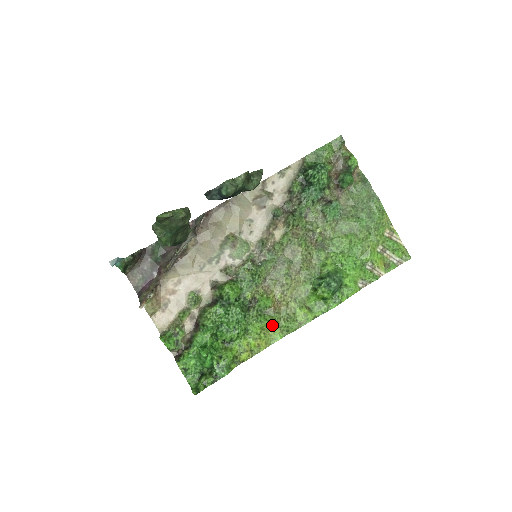
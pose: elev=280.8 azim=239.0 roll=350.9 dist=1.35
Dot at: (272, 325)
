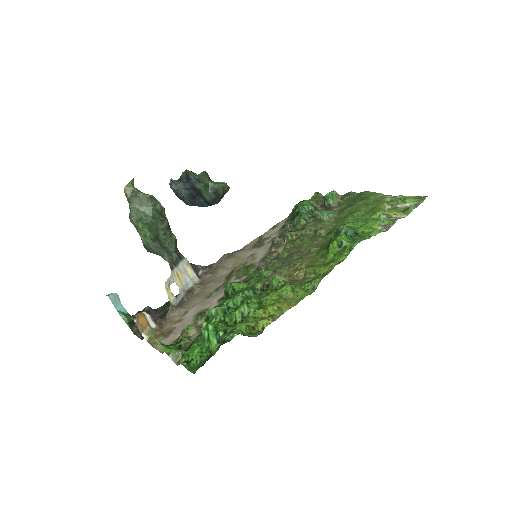
Dot at: (291, 289)
